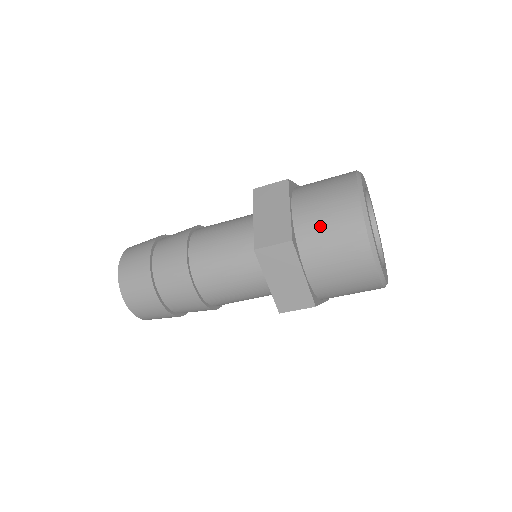
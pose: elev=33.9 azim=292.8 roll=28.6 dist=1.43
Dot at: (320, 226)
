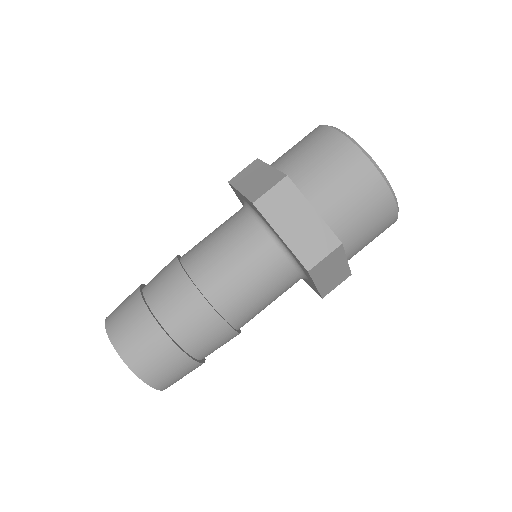
Dot at: (307, 161)
